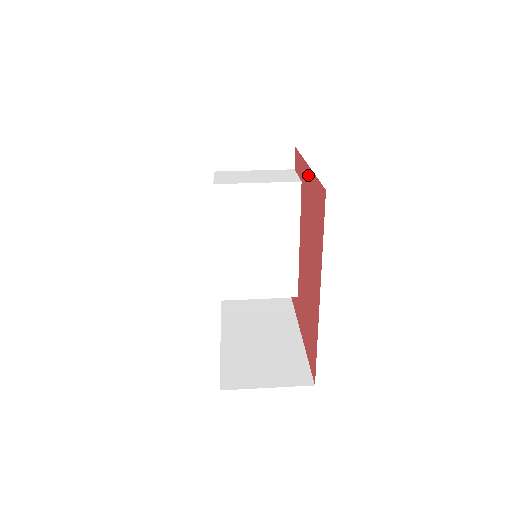
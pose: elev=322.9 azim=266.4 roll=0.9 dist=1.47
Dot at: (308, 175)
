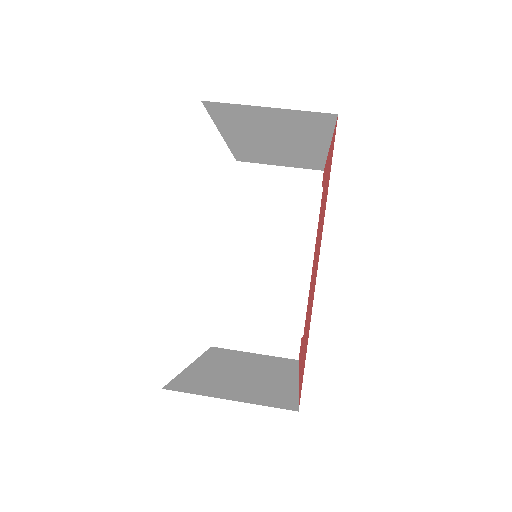
Dot at: (328, 157)
